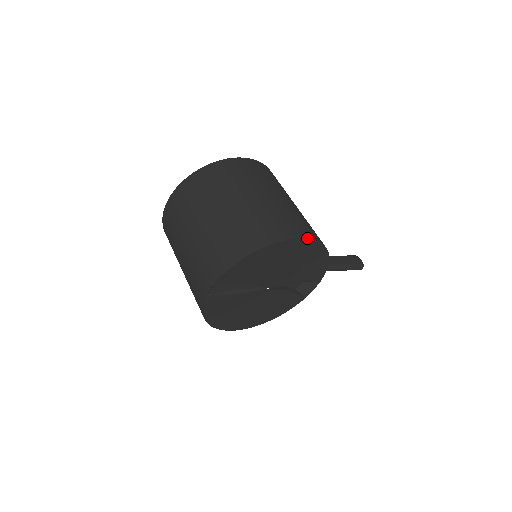
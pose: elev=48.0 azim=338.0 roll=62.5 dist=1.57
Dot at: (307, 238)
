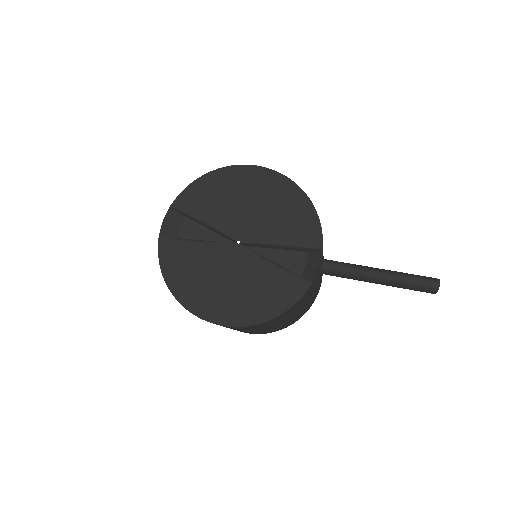
Dot at: (261, 166)
